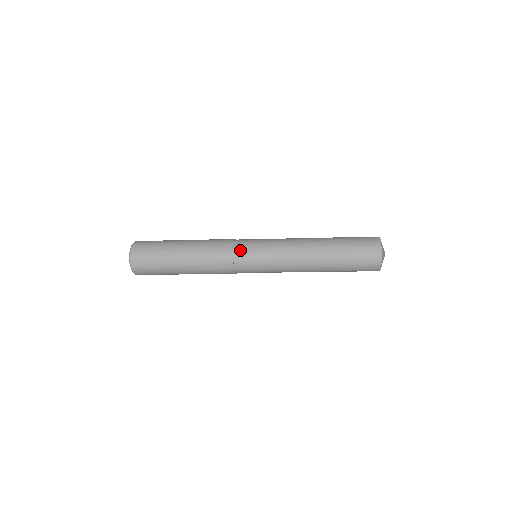
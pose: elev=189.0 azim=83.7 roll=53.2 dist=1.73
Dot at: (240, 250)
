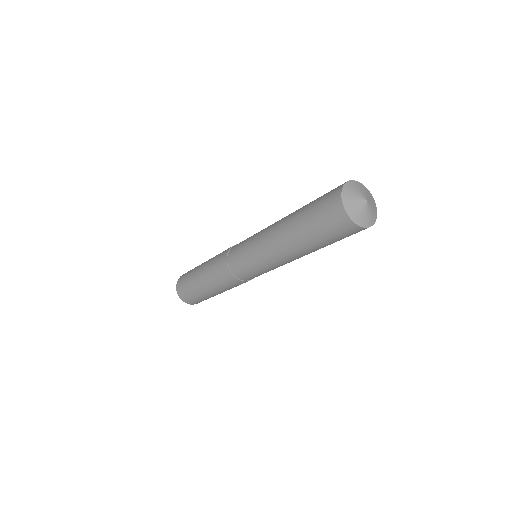
Dot at: (231, 254)
